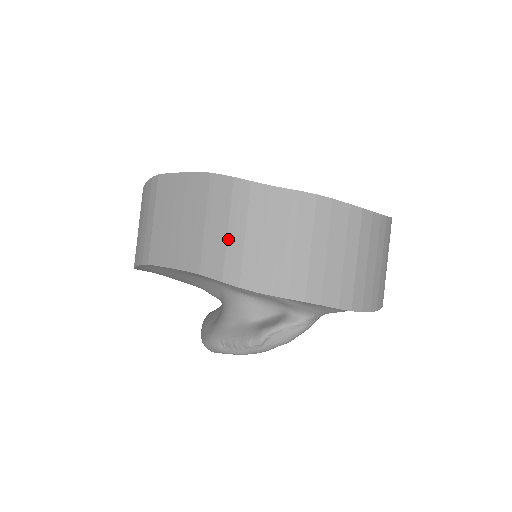
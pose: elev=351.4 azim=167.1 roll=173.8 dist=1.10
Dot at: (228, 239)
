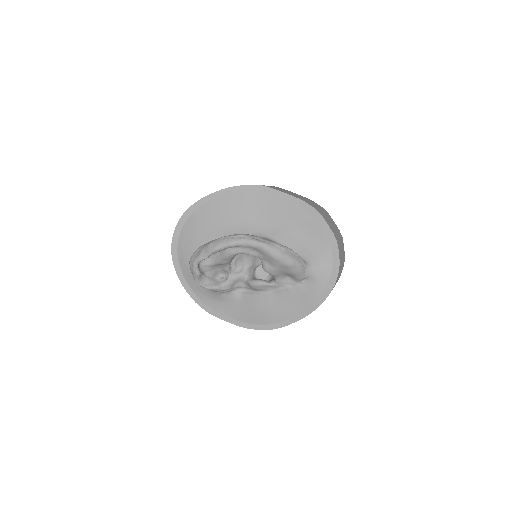
Dot at: (318, 208)
